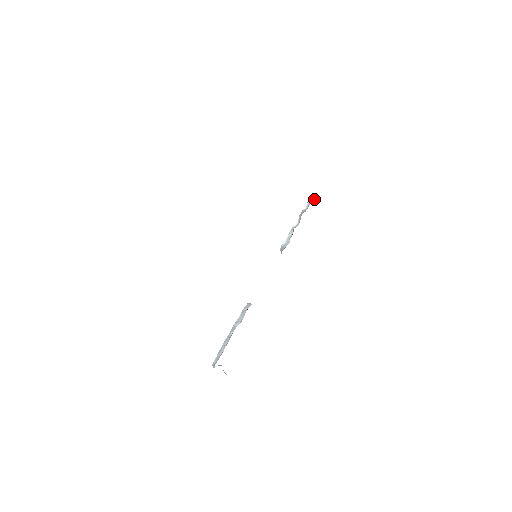
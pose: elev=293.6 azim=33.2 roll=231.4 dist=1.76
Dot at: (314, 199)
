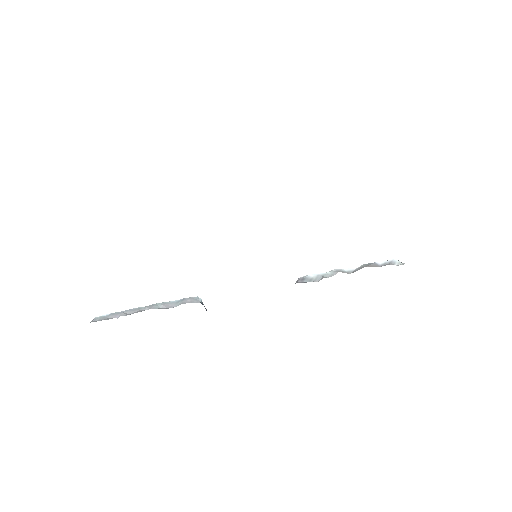
Dot at: (402, 264)
